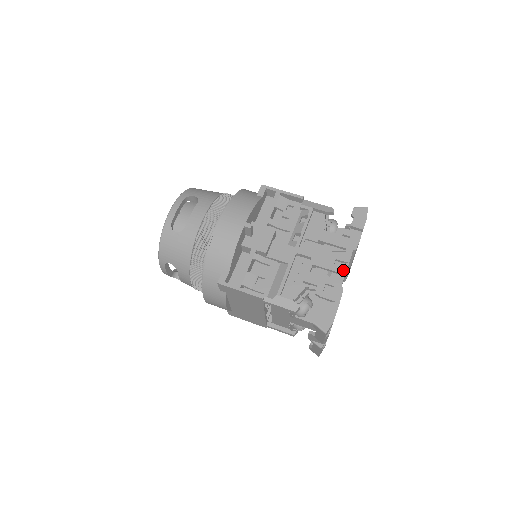
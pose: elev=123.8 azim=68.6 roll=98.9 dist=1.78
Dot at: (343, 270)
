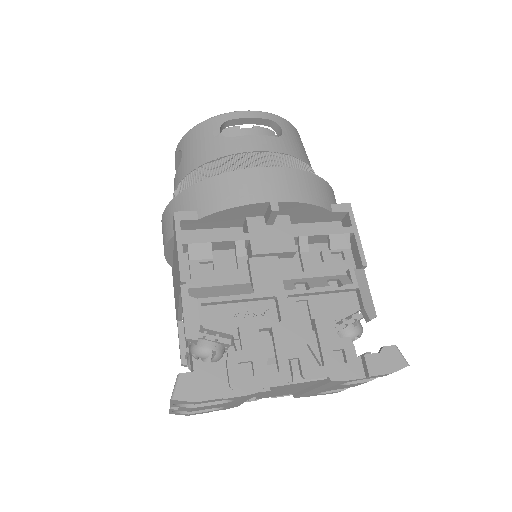
Dot at: (287, 377)
